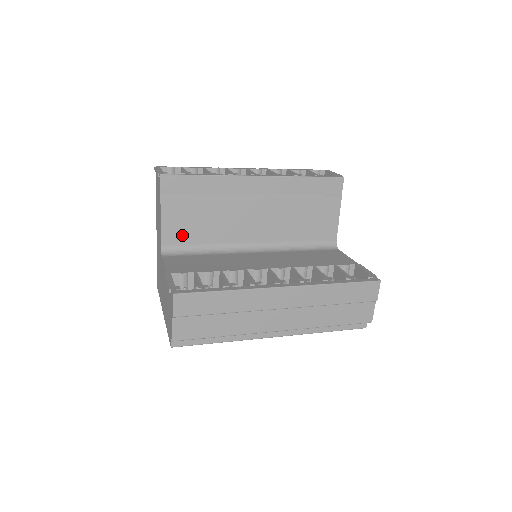
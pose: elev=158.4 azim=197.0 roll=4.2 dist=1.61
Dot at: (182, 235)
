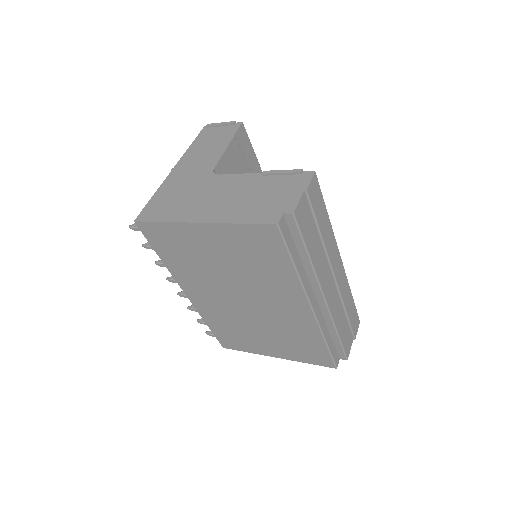
Dot at: occluded
